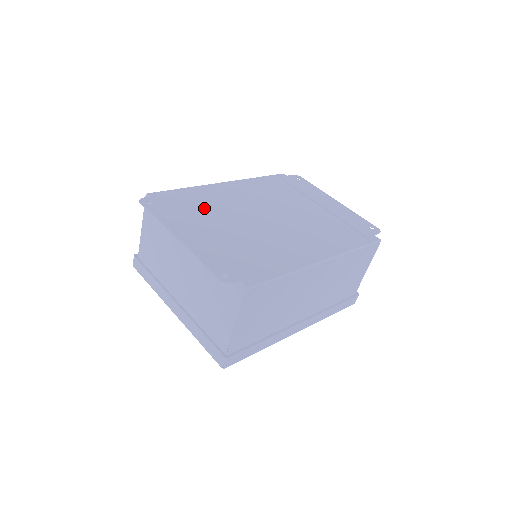
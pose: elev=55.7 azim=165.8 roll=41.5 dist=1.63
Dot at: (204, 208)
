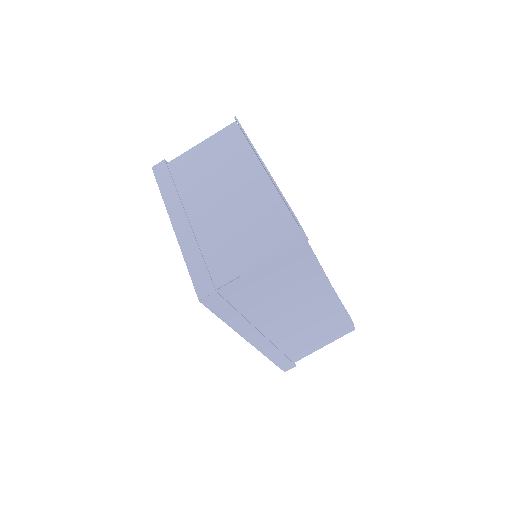
Dot at: occluded
